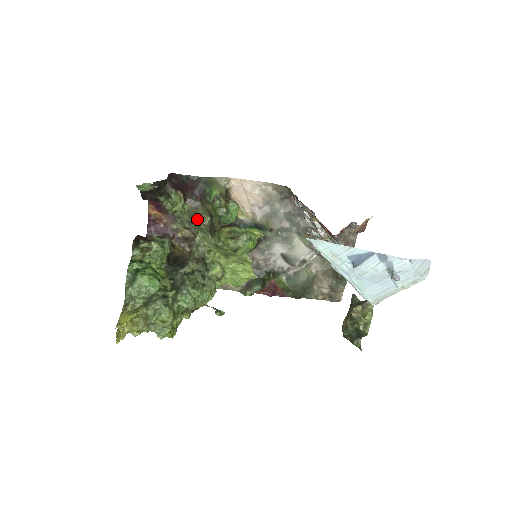
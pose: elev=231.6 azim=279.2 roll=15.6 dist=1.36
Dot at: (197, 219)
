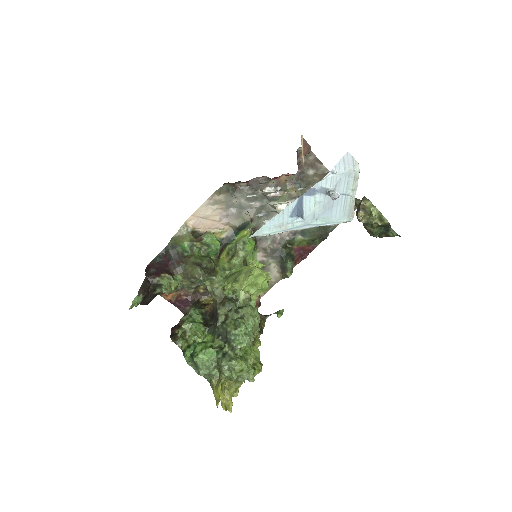
Dot at: (193, 277)
